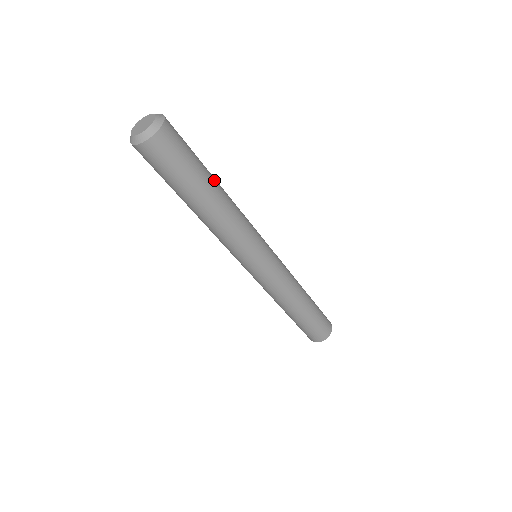
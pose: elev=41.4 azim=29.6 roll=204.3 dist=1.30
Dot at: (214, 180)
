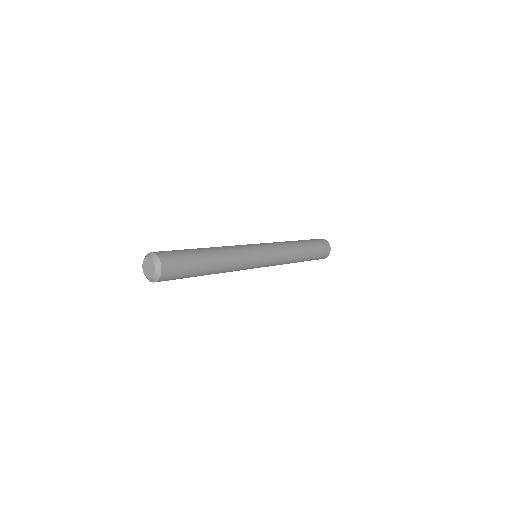
Dot at: (208, 259)
